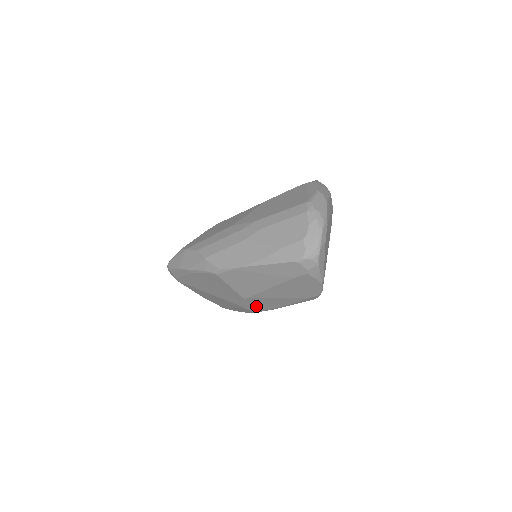
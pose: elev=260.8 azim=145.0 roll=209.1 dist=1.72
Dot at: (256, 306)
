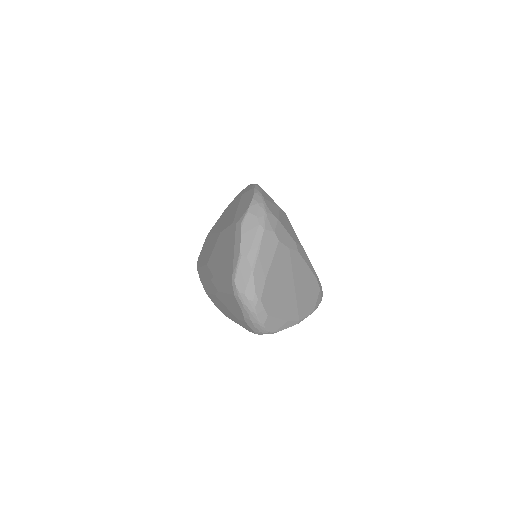
Dot at: occluded
